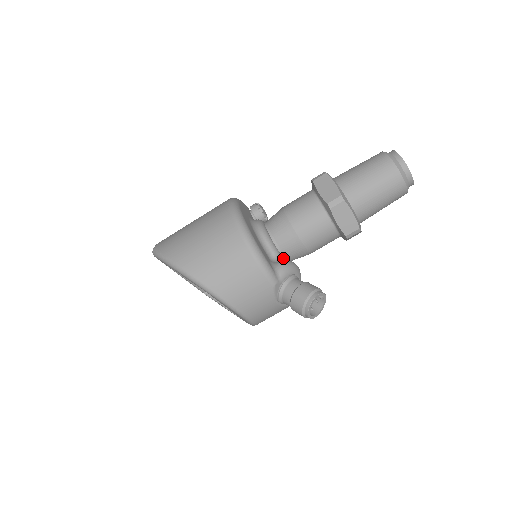
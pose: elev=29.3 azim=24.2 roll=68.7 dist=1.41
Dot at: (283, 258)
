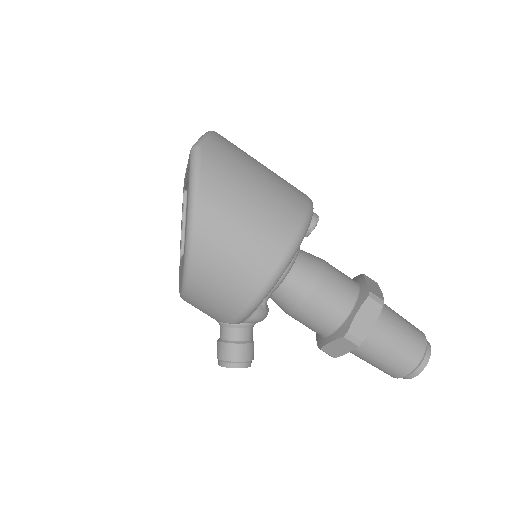
Dot at: occluded
